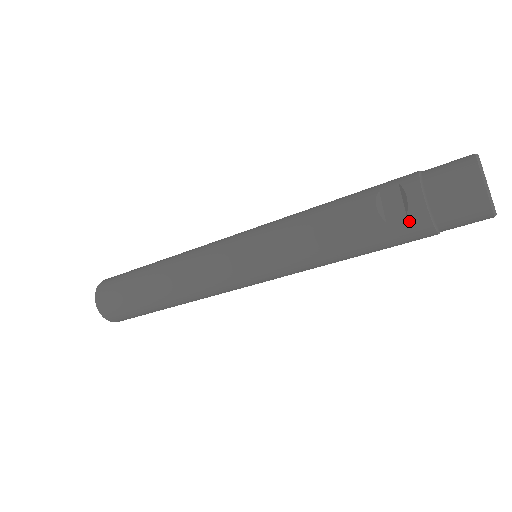
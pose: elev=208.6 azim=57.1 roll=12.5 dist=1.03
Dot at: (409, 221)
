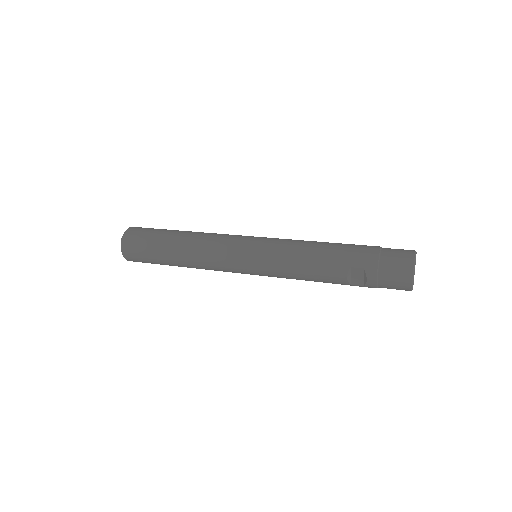
Dot at: occluded
